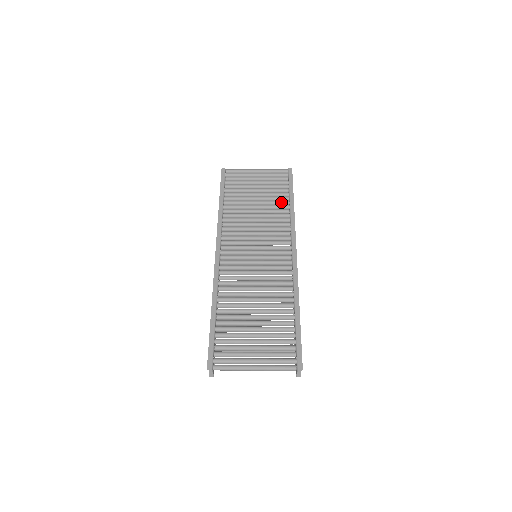
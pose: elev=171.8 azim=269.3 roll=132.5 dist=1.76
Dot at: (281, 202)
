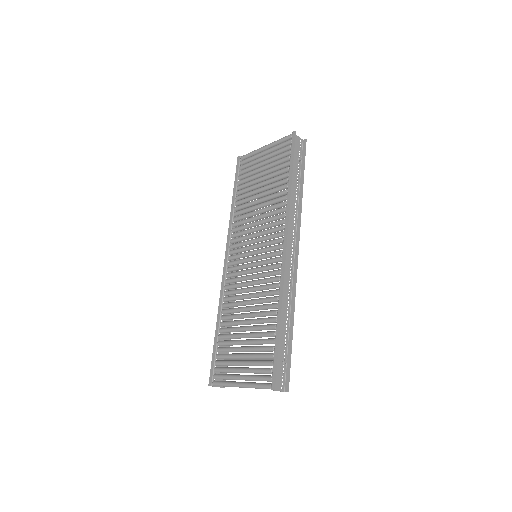
Dot at: (280, 182)
